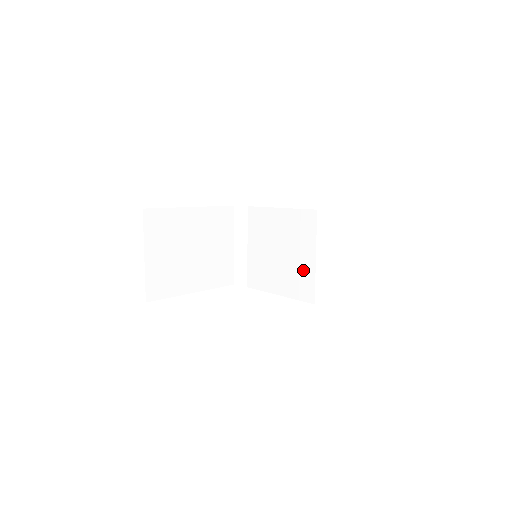
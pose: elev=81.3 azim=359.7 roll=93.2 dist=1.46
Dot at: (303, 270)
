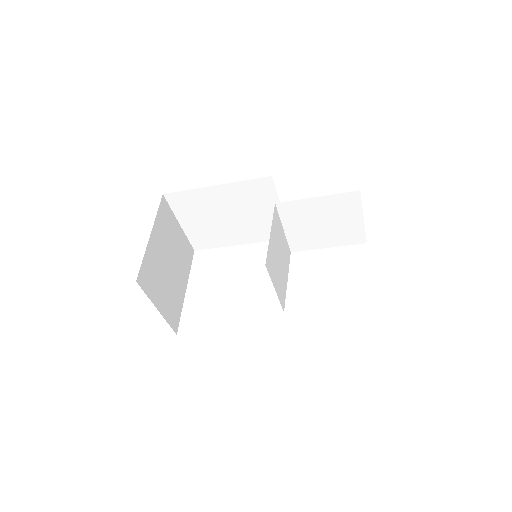
Dot at: occluded
